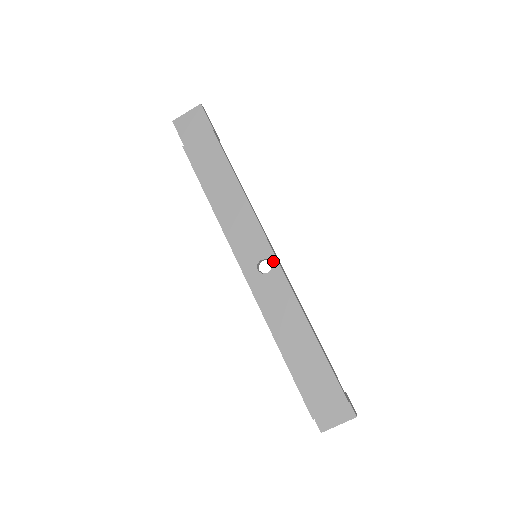
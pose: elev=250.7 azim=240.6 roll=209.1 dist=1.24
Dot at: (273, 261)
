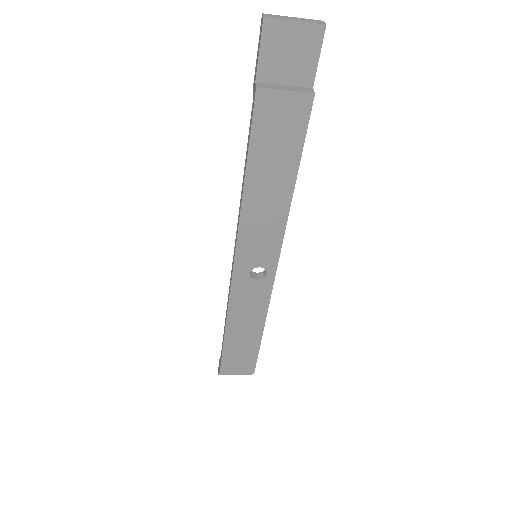
Dot at: (271, 273)
